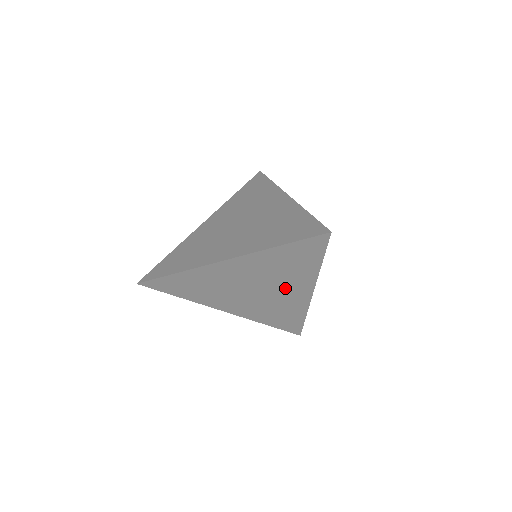
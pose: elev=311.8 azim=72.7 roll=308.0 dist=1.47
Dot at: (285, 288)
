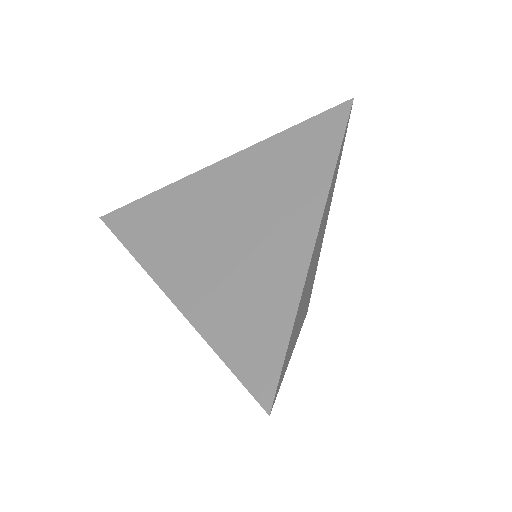
Dot at: occluded
